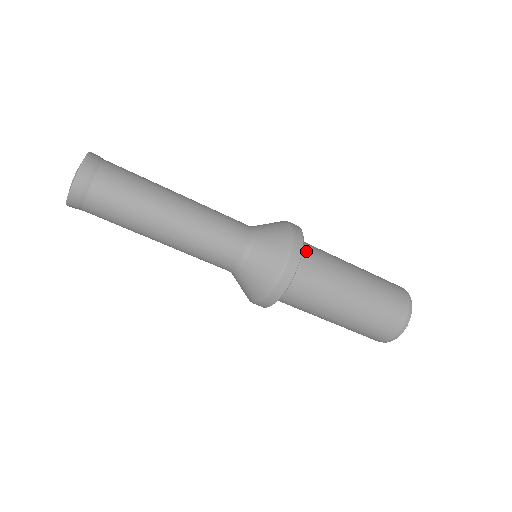
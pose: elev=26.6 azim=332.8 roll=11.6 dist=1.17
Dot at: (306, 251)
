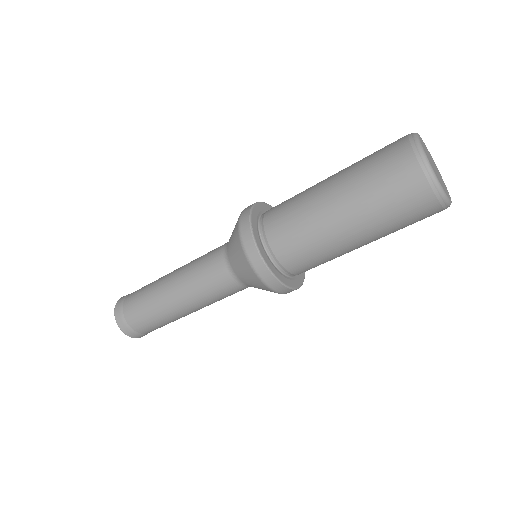
Dot at: (270, 235)
